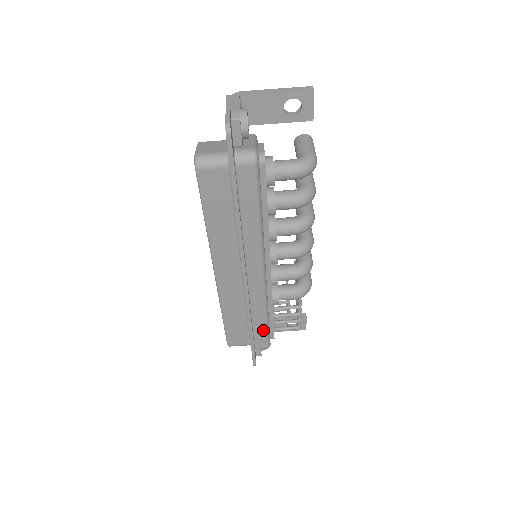
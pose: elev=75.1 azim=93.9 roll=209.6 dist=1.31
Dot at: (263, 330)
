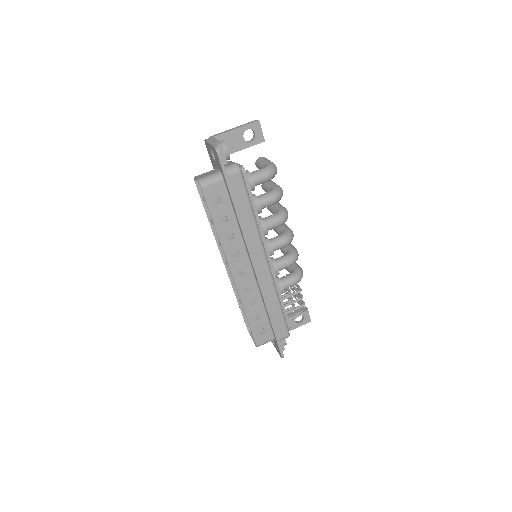
Dot at: (280, 318)
